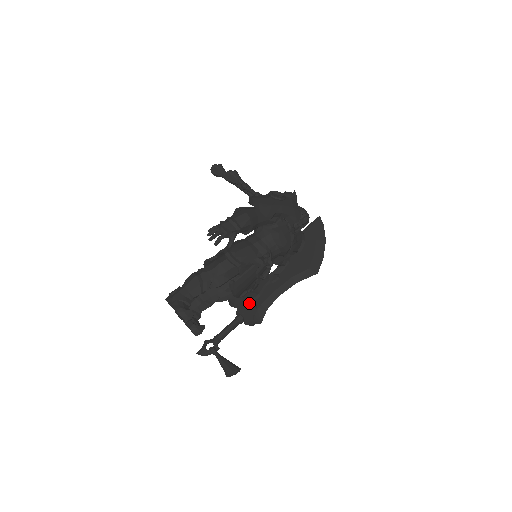
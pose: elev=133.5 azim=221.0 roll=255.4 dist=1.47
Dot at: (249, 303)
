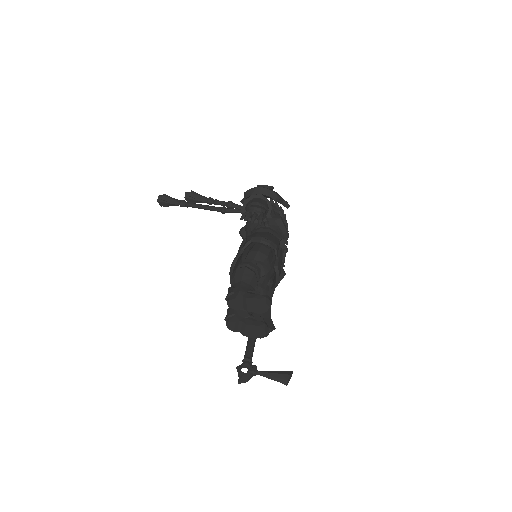
Dot at: occluded
